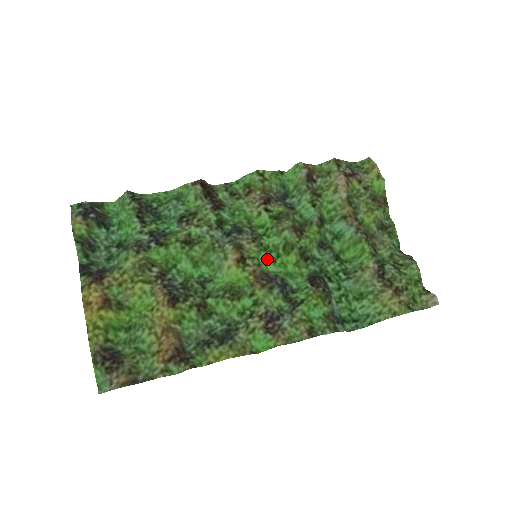
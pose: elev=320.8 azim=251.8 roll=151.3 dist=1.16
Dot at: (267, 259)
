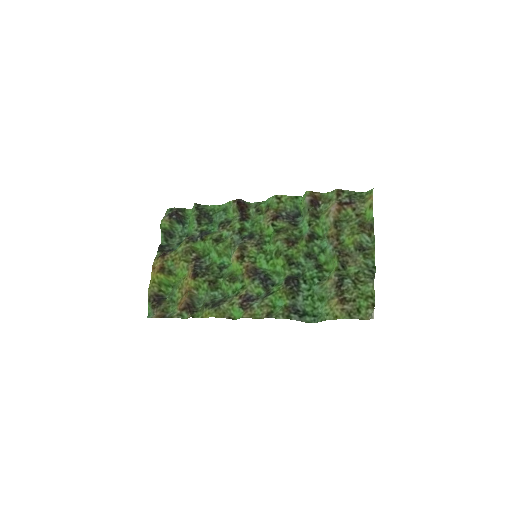
Dot at: (263, 259)
